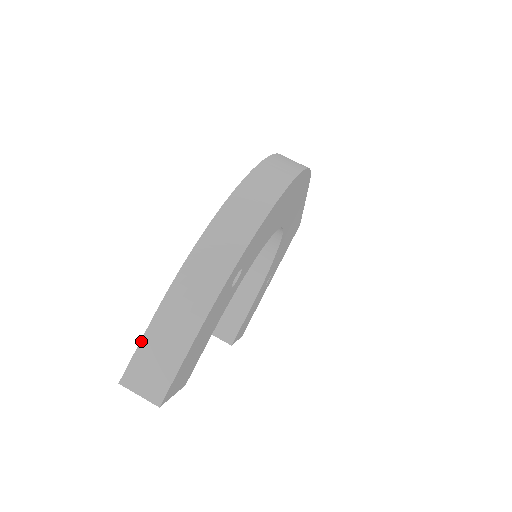
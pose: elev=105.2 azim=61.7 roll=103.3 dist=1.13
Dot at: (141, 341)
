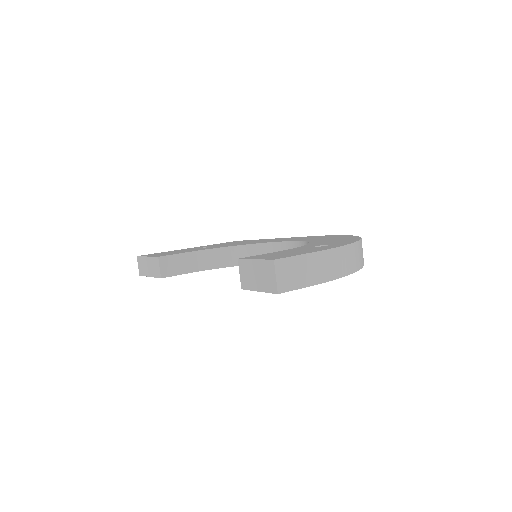
Dot at: (301, 255)
